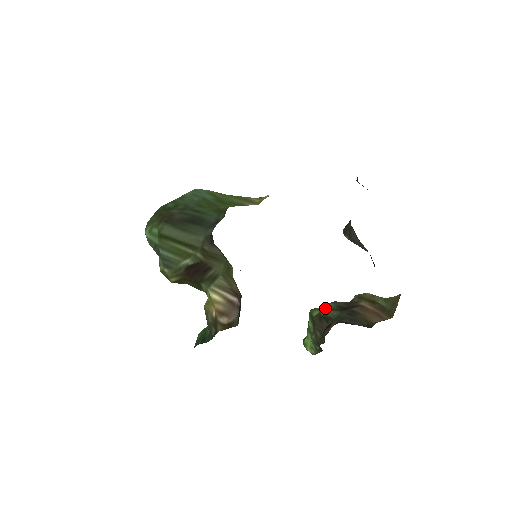
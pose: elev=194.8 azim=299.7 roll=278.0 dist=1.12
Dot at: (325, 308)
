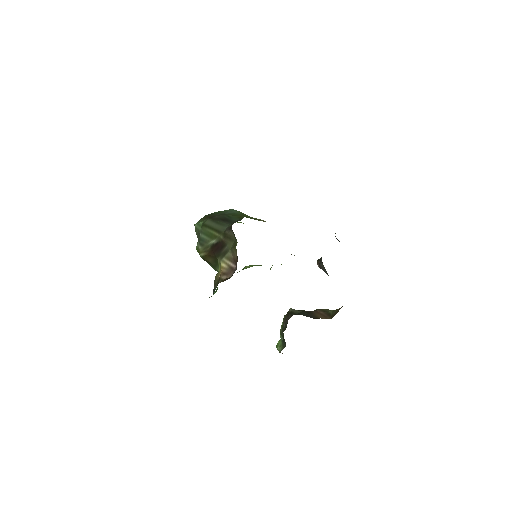
Dot at: occluded
